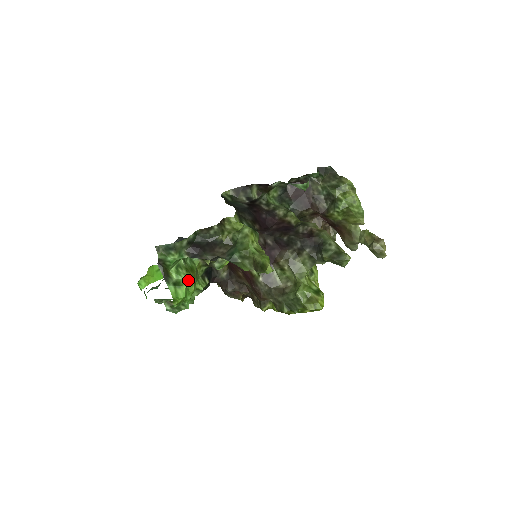
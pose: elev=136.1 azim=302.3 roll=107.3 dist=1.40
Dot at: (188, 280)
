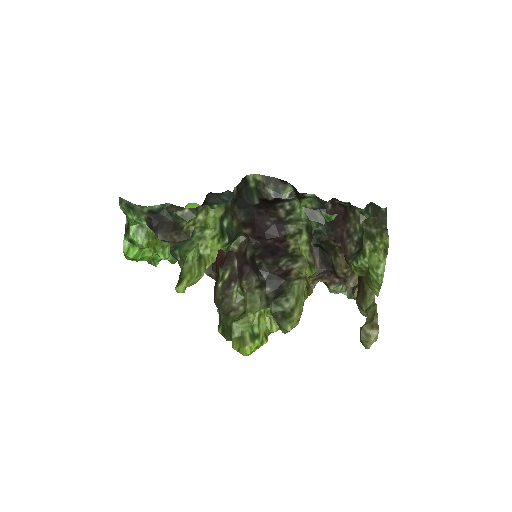
Dot at: (142, 245)
